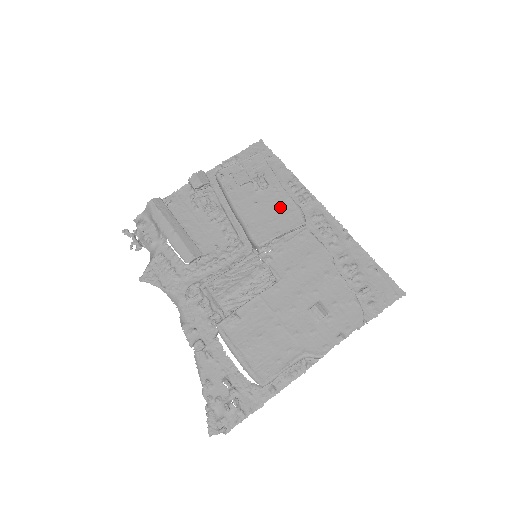
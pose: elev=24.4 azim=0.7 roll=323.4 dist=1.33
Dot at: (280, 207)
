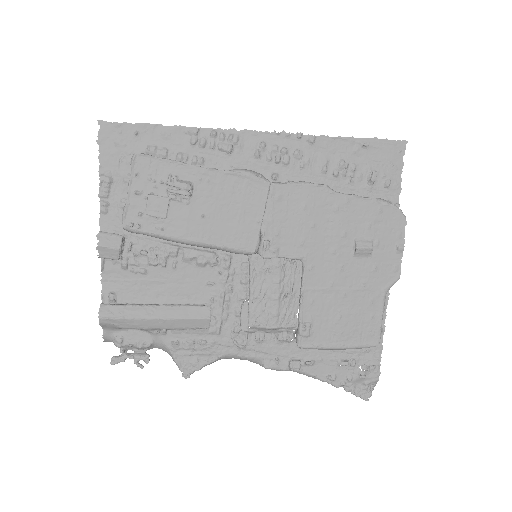
Dot at: (229, 193)
